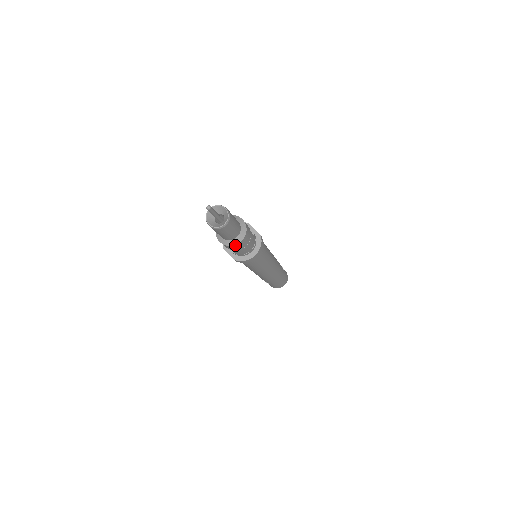
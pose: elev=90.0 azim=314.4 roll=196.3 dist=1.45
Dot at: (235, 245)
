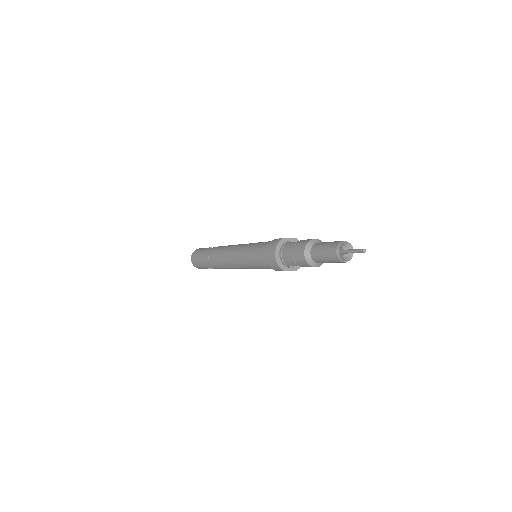
Dot at: occluded
